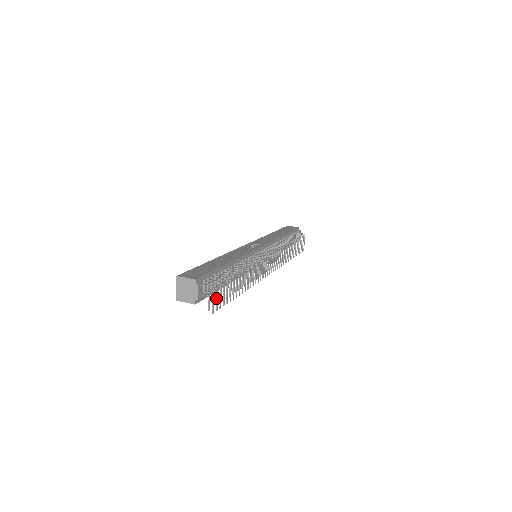
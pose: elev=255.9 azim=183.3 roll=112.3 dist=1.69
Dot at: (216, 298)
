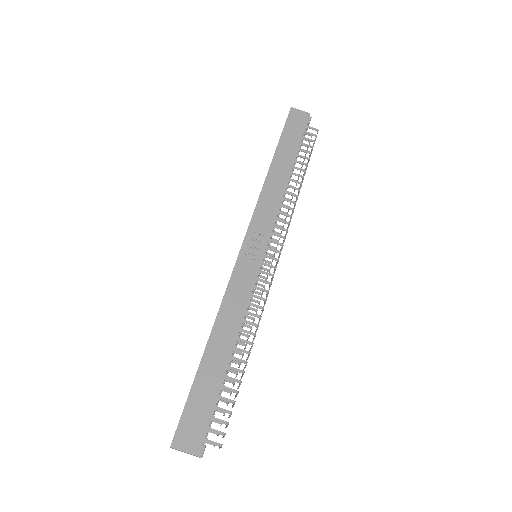
Dot at: (223, 437)
